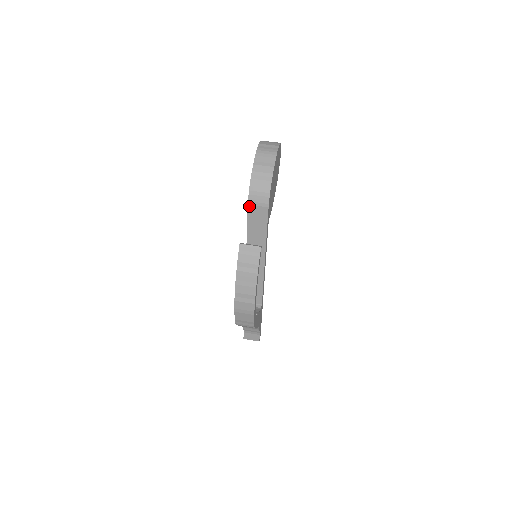
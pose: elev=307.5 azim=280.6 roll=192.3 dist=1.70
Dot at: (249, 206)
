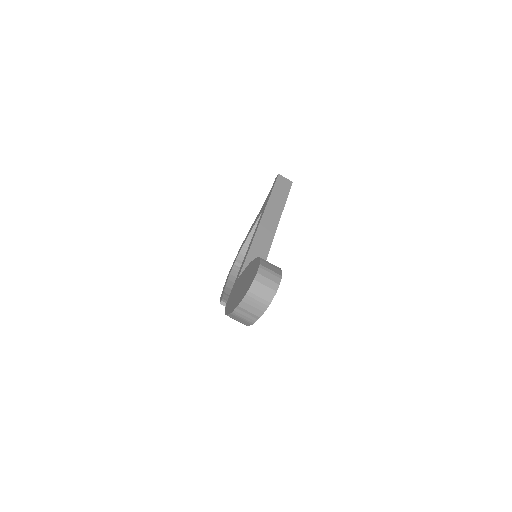
Dot at: occluded
